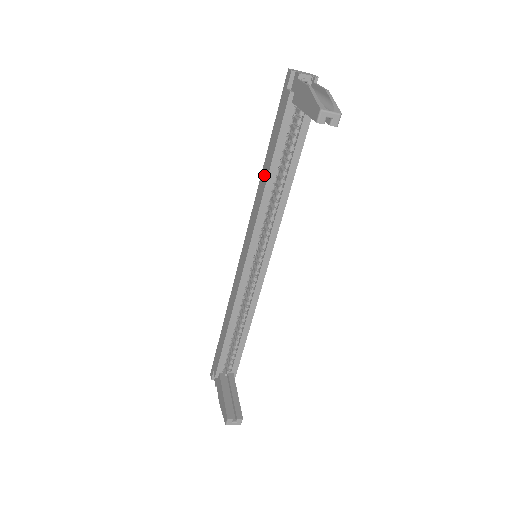
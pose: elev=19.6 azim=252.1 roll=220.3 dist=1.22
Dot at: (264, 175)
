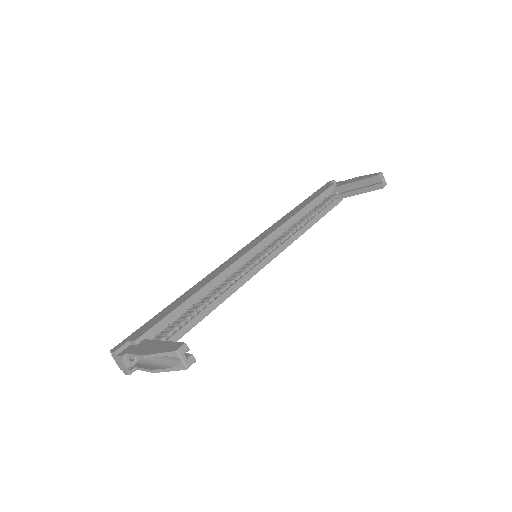
Dot at: (295, 210)
